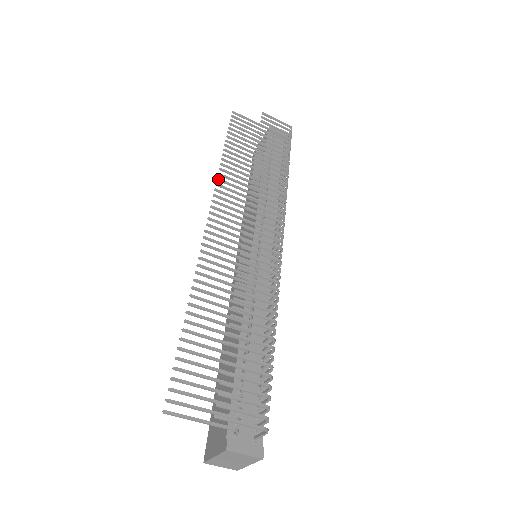
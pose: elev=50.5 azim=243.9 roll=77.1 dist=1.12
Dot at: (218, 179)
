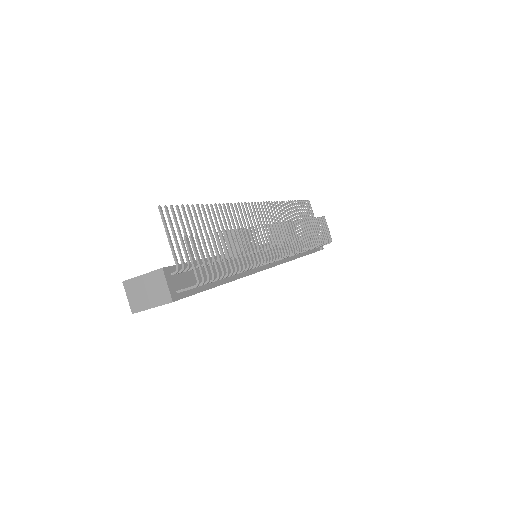
Dot at: (277, 202)
